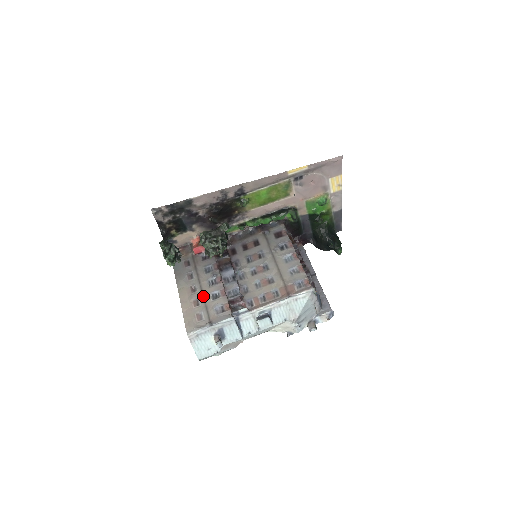
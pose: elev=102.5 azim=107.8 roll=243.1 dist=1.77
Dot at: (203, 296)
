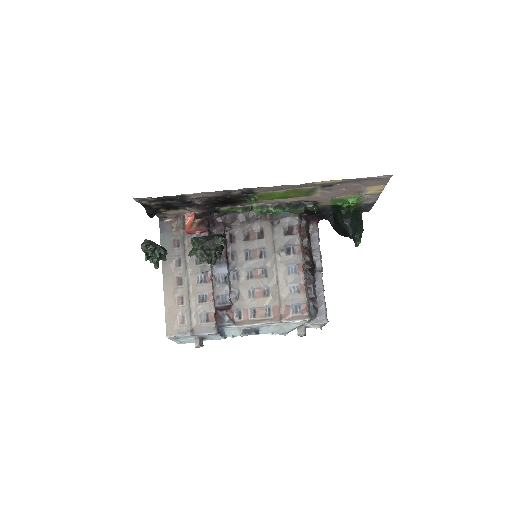
Dot at: (189, 295)
